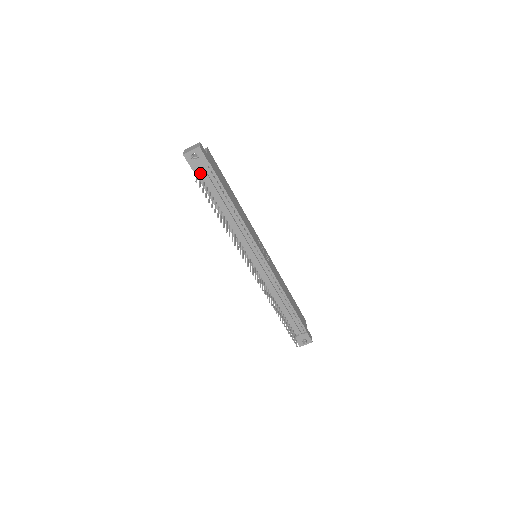
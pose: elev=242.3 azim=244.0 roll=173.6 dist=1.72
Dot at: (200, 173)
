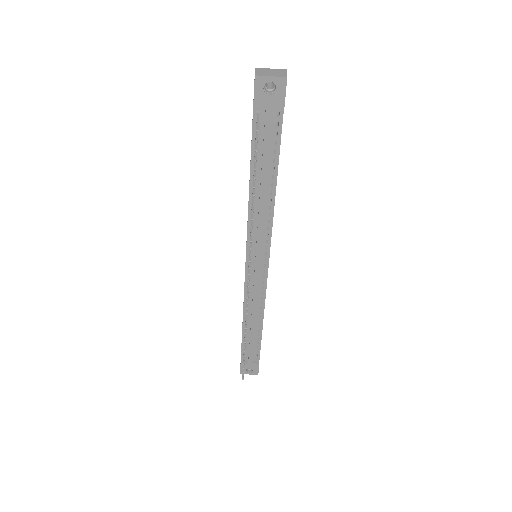
Dot at: (260, 116)
